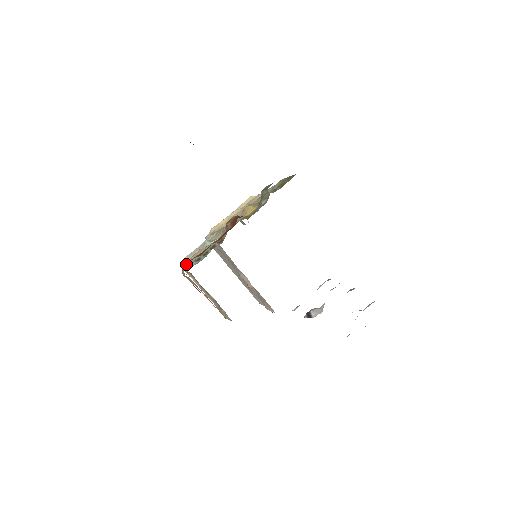
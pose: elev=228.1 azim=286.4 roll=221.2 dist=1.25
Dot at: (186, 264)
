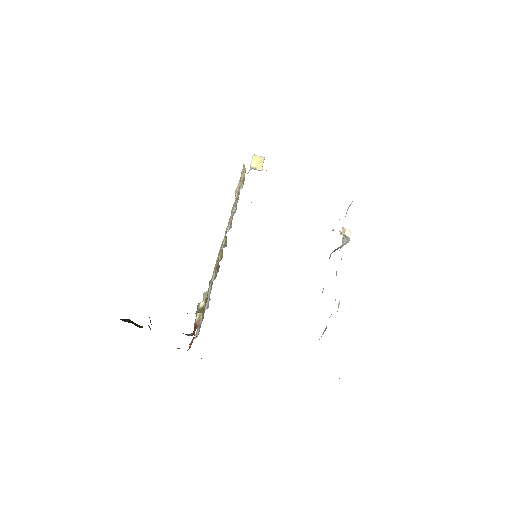
Dot at: occluded
